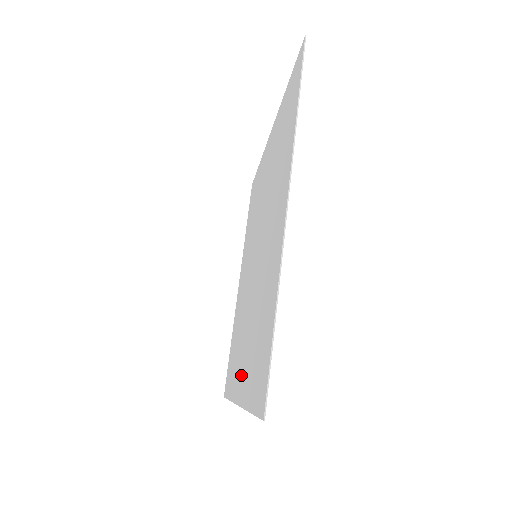
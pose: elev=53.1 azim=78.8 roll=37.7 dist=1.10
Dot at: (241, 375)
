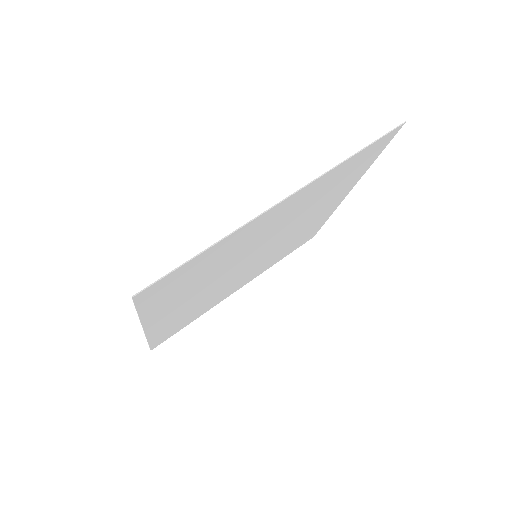
Dot at: (285, 207)
